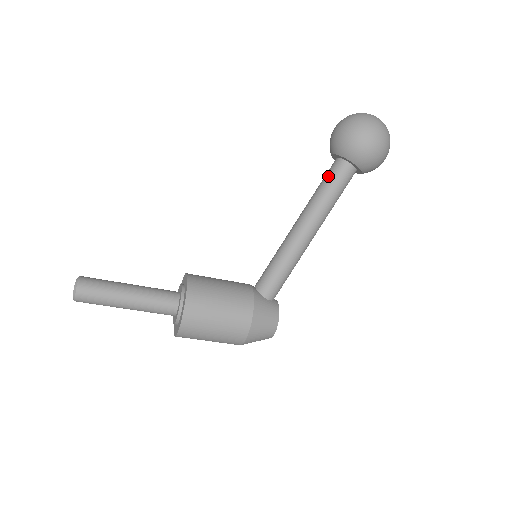
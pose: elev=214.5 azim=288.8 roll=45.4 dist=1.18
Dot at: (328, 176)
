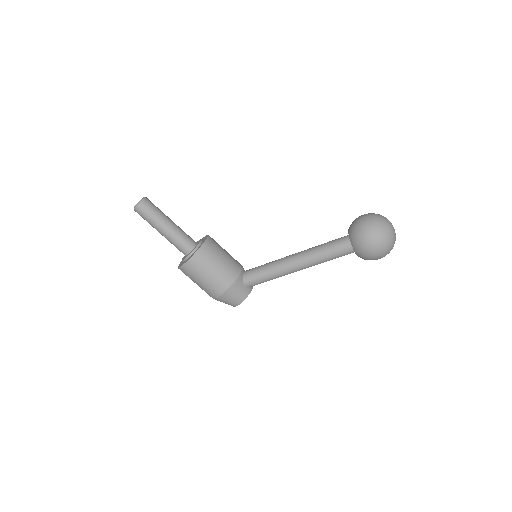
Dot at: (334, 243)
